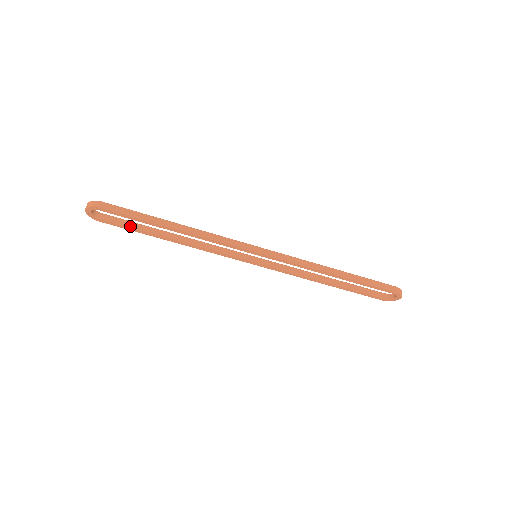
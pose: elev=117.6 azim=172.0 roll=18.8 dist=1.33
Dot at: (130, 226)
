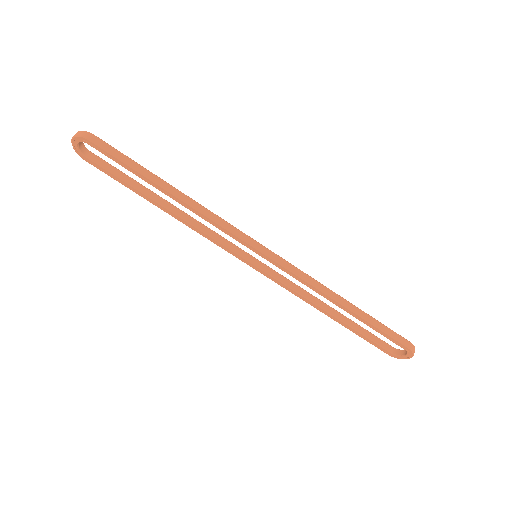
Dot at: (119, 176)
